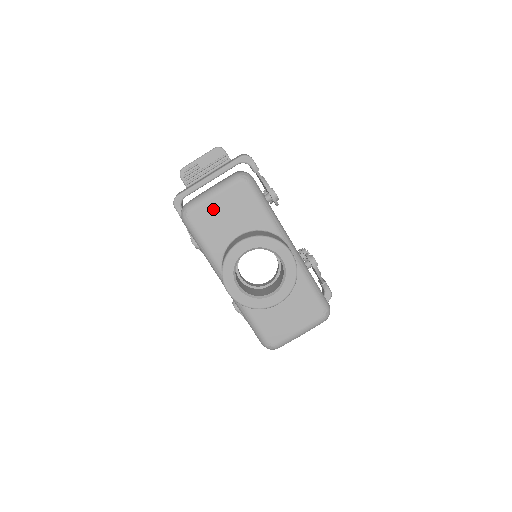
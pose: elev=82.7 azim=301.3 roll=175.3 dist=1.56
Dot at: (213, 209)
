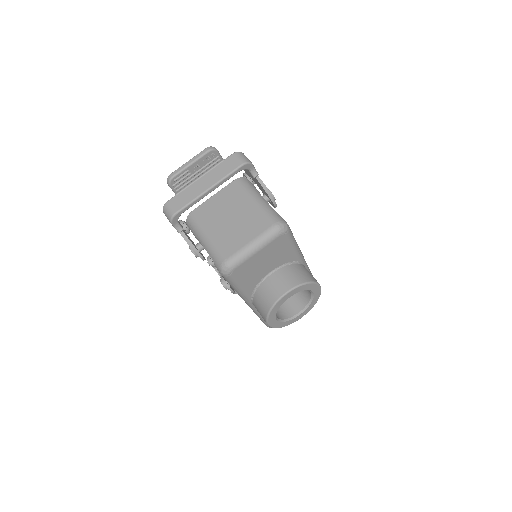
Dot at: (254, 262)
